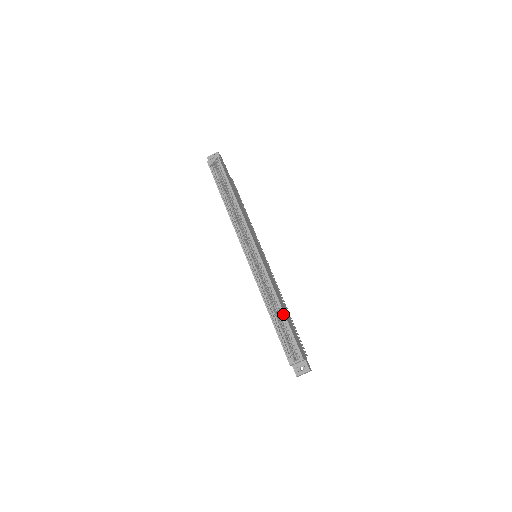
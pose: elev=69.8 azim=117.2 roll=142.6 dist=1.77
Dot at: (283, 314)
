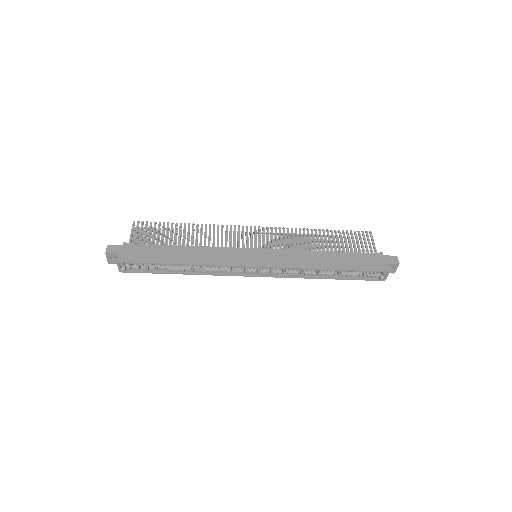
Dot at: occluded
